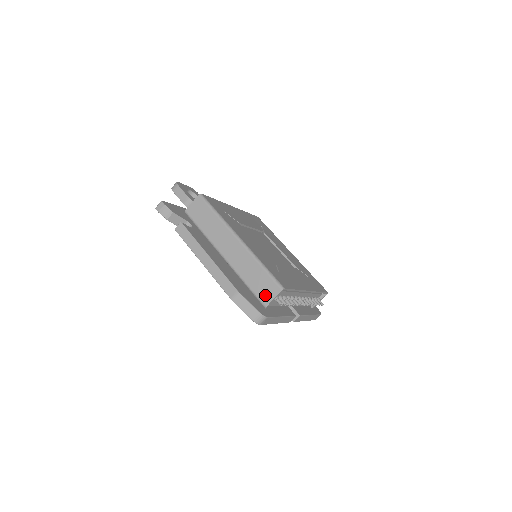
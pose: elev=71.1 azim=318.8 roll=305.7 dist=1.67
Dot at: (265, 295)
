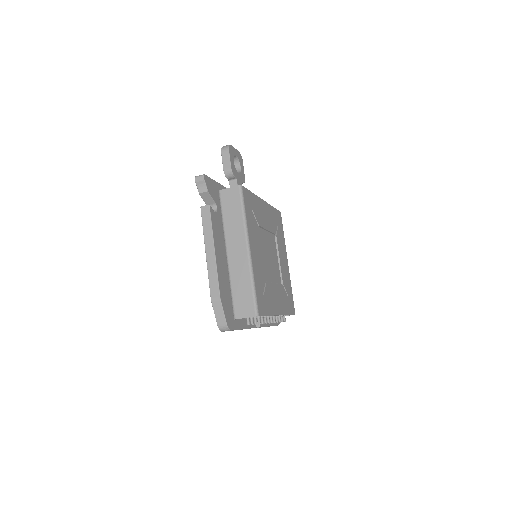
Dot at: (240, 310)
